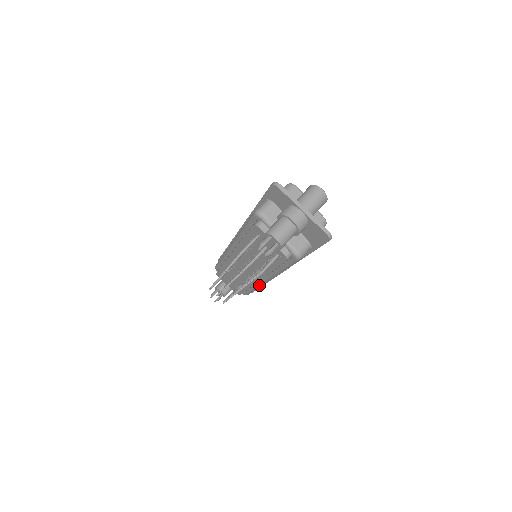
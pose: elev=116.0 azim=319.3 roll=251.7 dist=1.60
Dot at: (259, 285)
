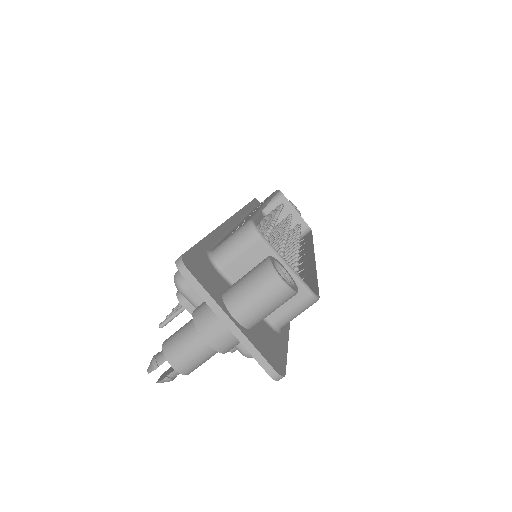
Dot at: occluded
